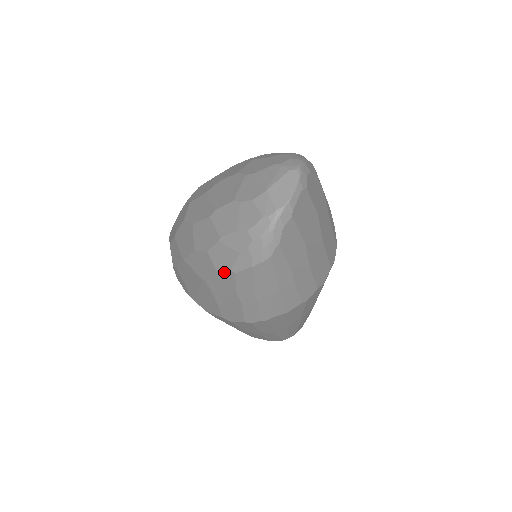
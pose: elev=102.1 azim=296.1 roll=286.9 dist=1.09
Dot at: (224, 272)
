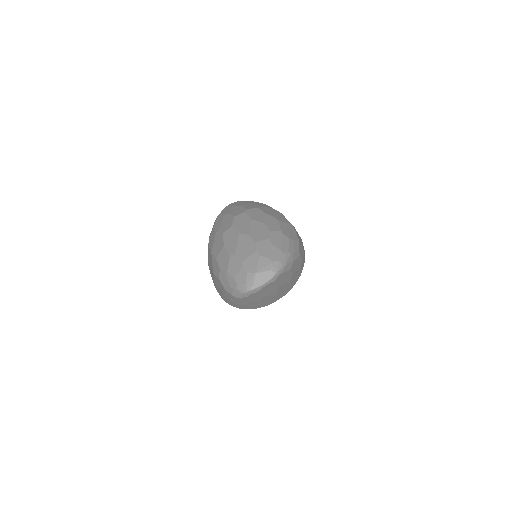
Dot at: (221, 283)
